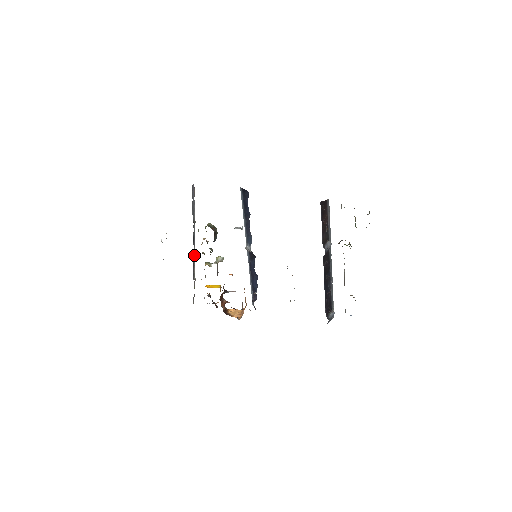
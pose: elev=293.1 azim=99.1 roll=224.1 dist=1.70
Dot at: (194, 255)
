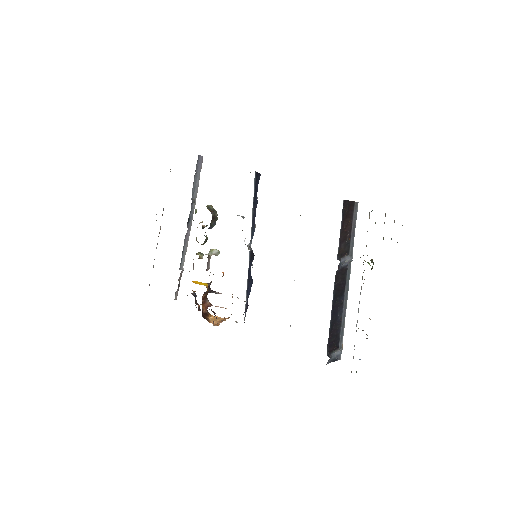
Dot at: (187, 241)
